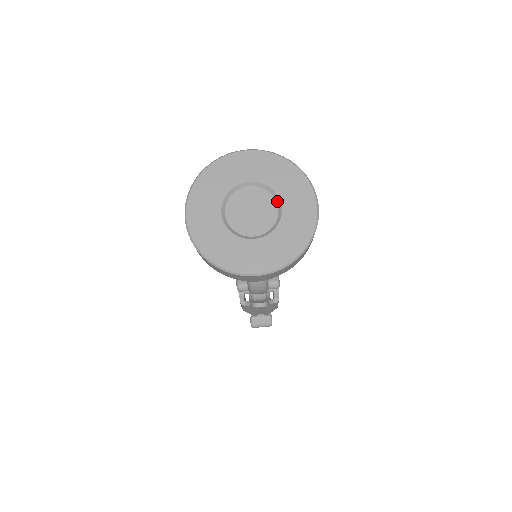
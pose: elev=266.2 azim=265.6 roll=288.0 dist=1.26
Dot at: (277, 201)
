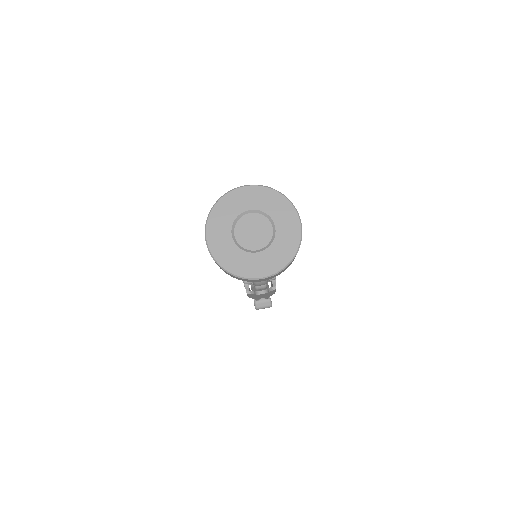
Dot at: (271, 223)
